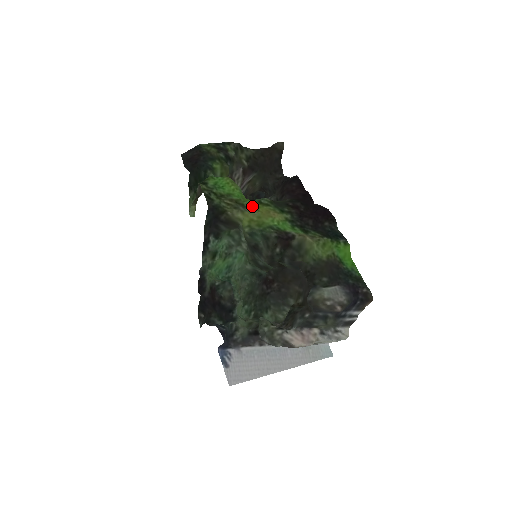
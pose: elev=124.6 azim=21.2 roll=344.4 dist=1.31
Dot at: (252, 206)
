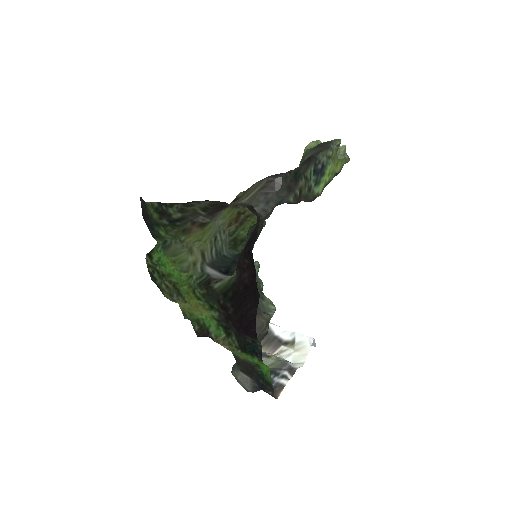
Dot at: (186, 295)
